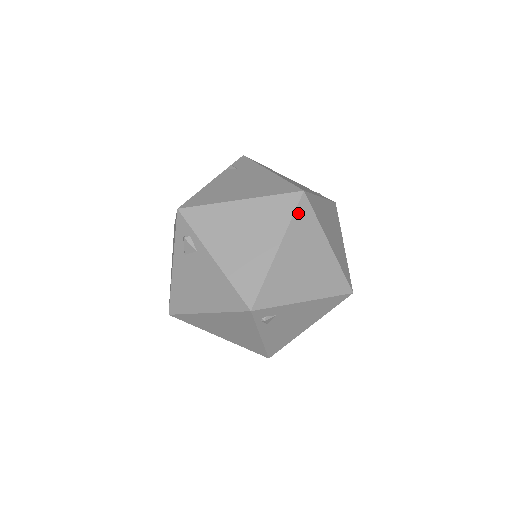
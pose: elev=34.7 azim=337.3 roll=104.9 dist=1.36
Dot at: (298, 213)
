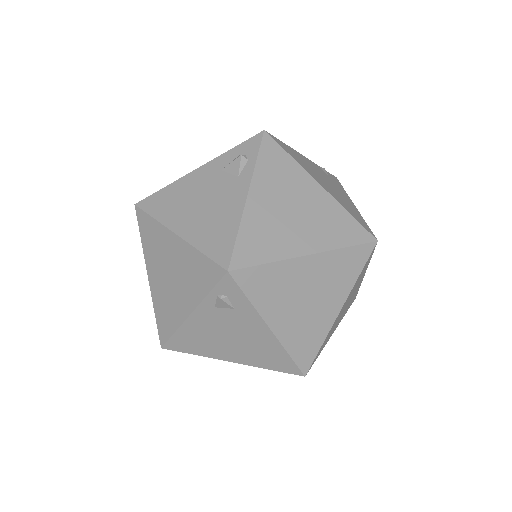
Dot at: (354, 250)
